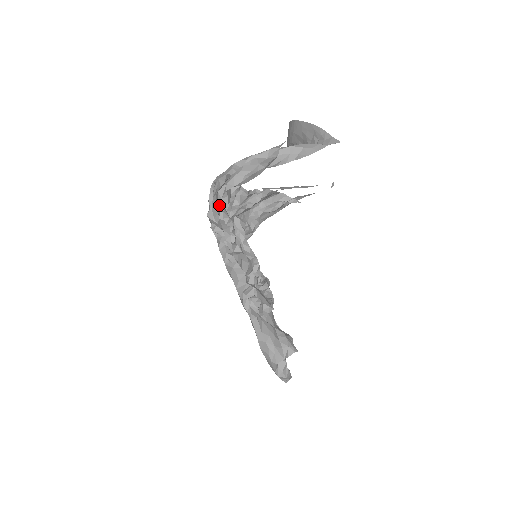
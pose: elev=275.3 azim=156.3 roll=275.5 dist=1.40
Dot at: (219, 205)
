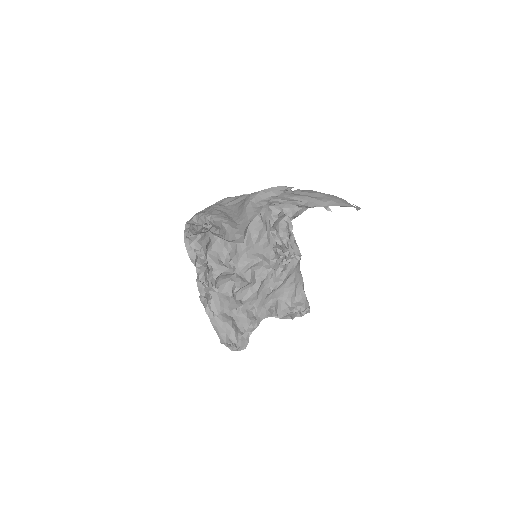
Dot at: (189, 239)
